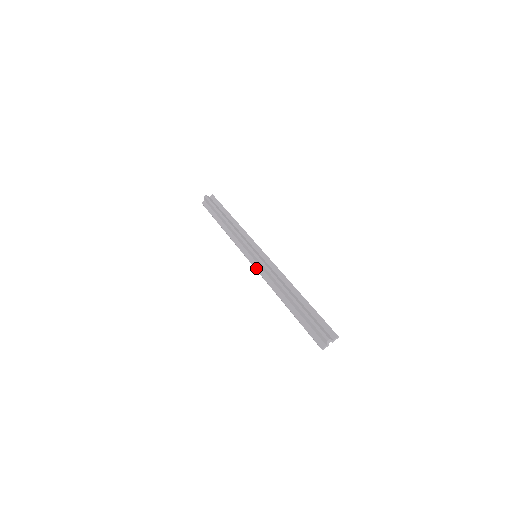
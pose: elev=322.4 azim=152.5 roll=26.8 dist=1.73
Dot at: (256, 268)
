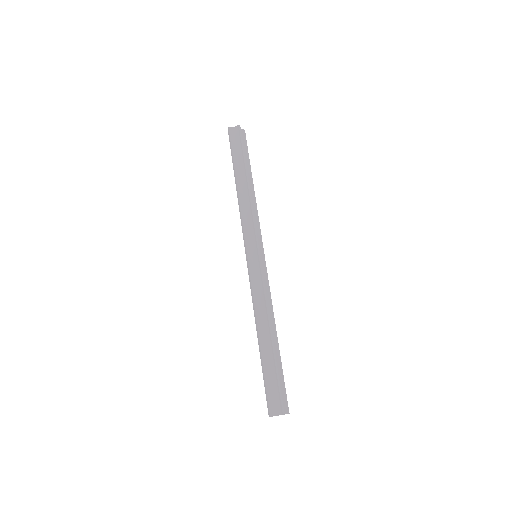
Dot at: (250, 271)
